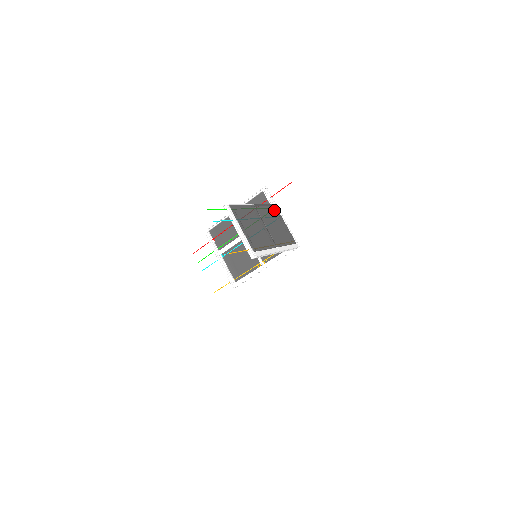
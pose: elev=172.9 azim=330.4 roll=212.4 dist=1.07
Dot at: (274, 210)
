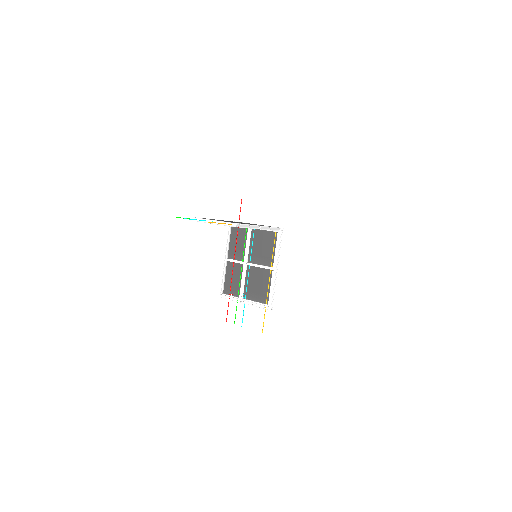
Dot at: occluded
